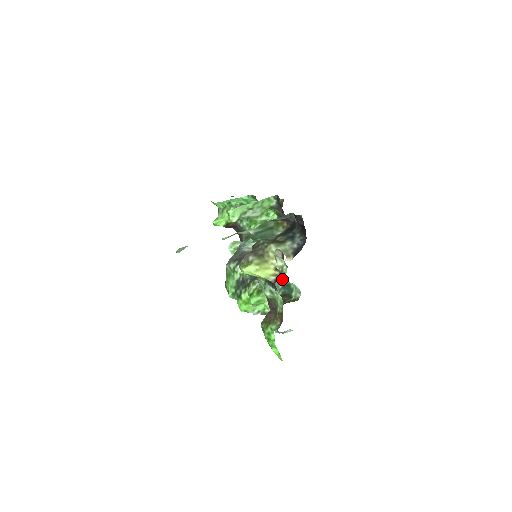
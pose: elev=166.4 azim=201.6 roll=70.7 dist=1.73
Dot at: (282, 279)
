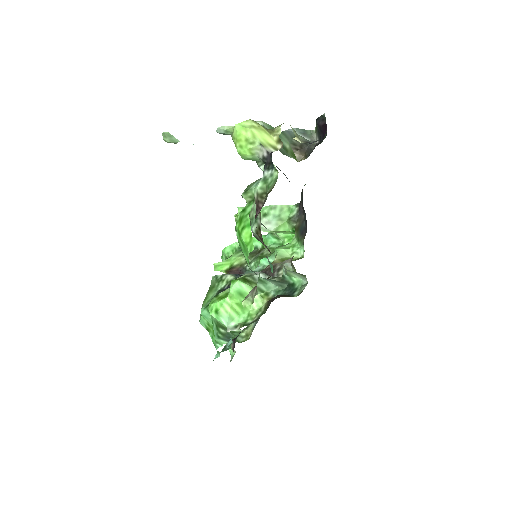
Dot at: (284, 276)
